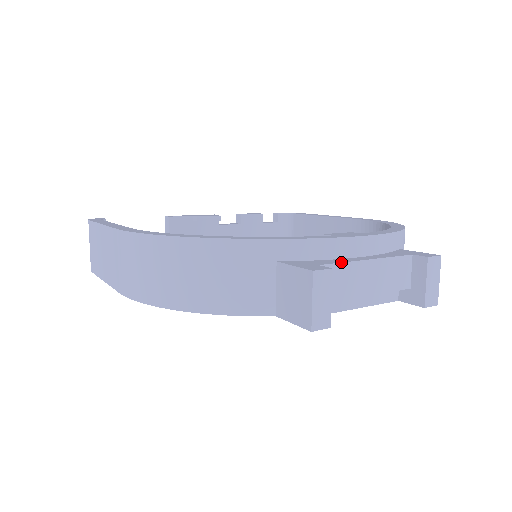
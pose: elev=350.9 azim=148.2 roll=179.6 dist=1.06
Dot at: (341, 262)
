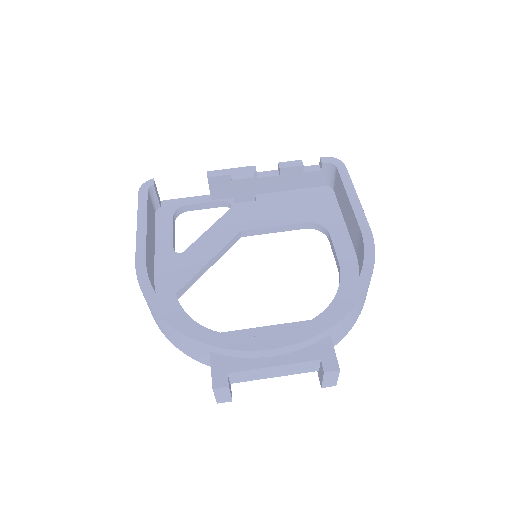
Dot at: (248, 370)
